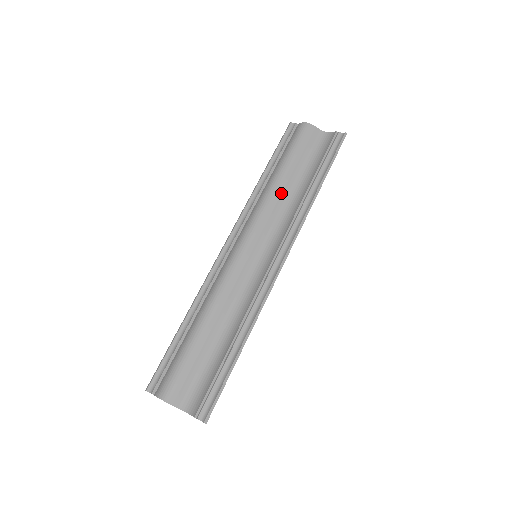
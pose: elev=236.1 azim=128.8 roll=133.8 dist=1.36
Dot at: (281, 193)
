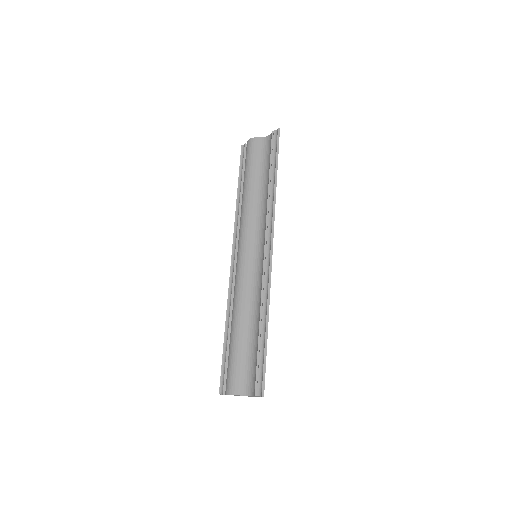
Dot at: (253, 200)
